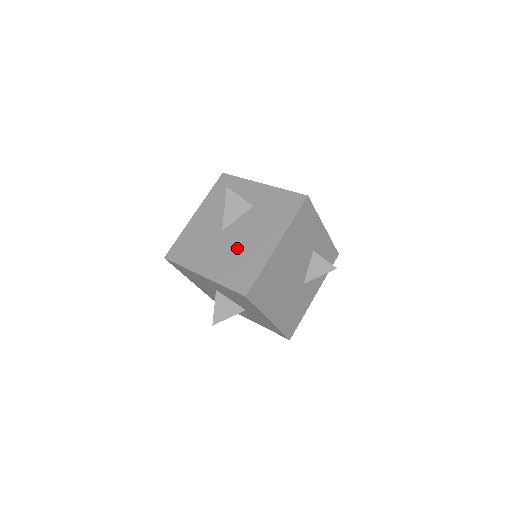
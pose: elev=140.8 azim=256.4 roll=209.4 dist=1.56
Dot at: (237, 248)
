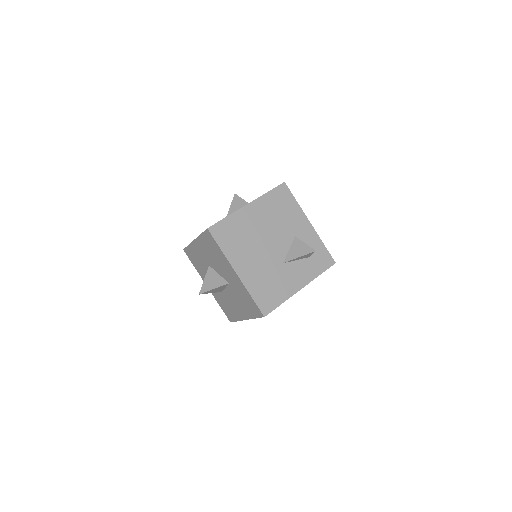
Dot at: occluded
